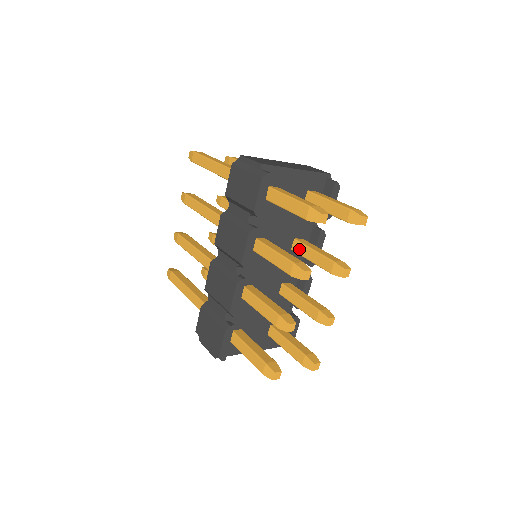
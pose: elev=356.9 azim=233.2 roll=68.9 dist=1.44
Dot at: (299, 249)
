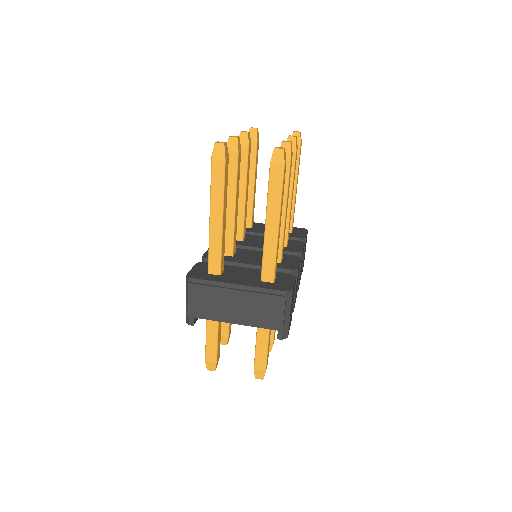
Dot at: occluded
